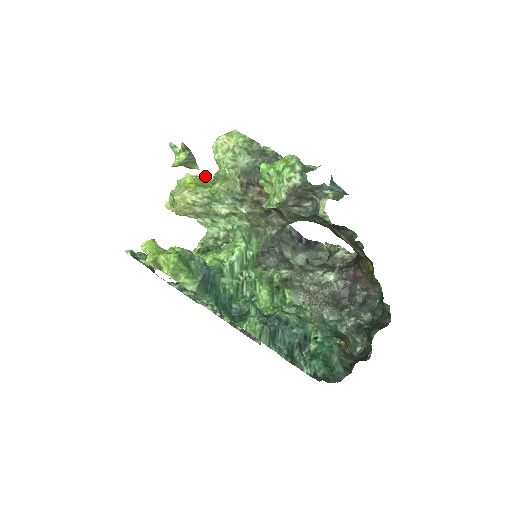
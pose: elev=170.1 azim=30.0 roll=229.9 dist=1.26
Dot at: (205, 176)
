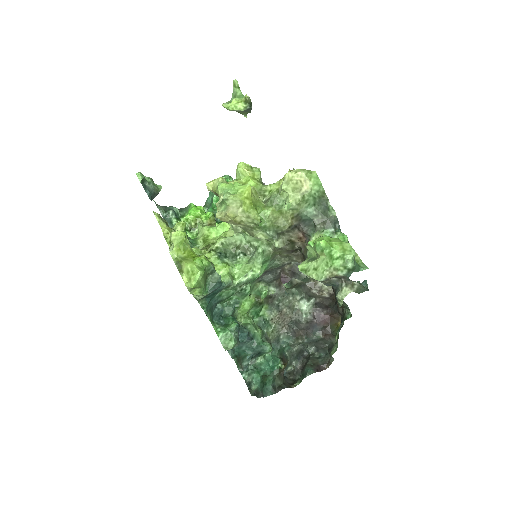
Dot at: (258, 174)
